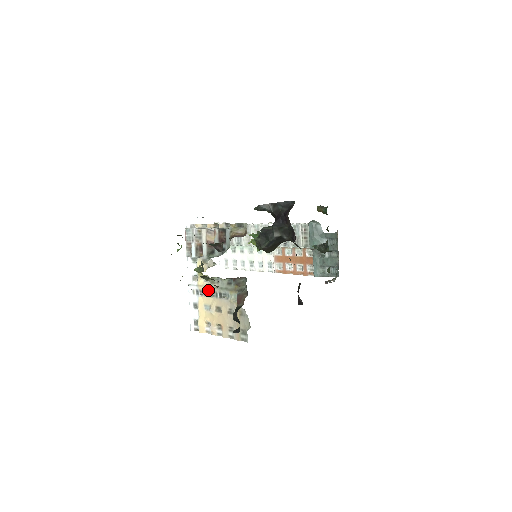
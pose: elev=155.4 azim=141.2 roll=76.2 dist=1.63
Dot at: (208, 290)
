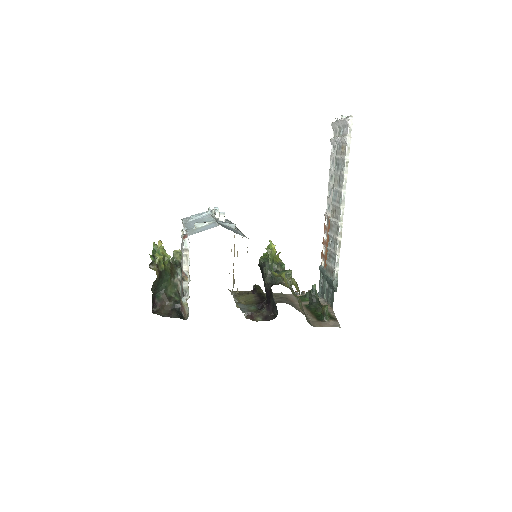
Dot at: occluded
